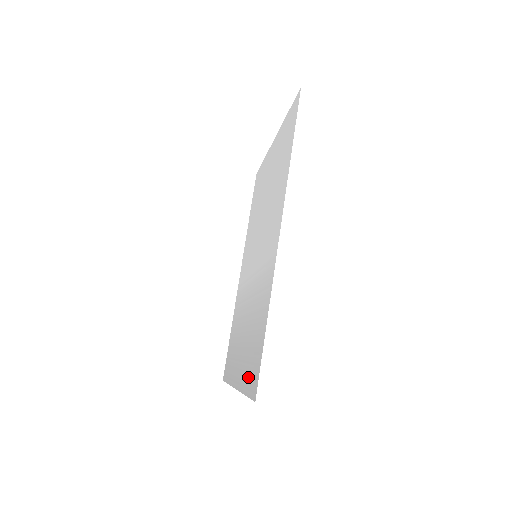
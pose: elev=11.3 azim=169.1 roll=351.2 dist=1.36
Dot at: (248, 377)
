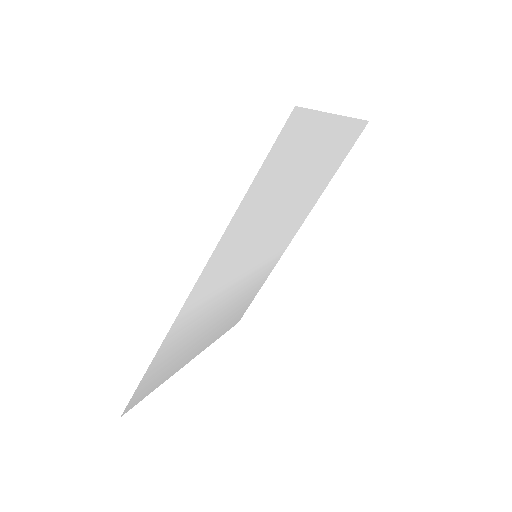
Dot at: (160, 379)
